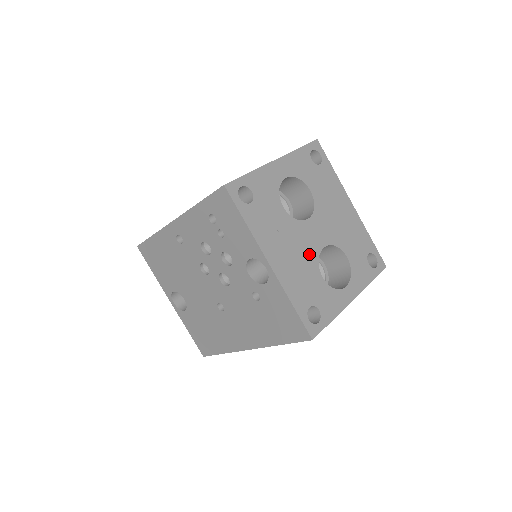
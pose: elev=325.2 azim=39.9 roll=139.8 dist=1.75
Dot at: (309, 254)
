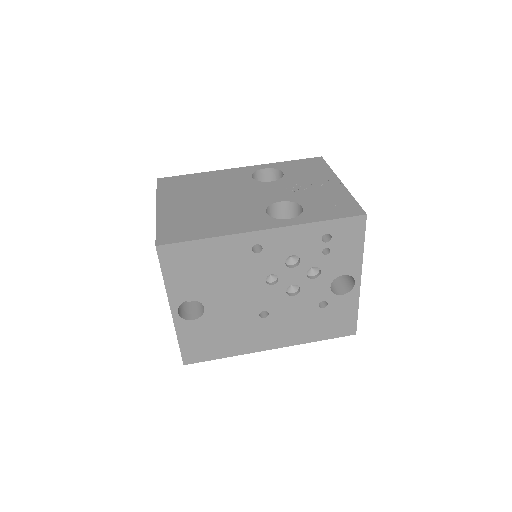
Dot at: occluded
